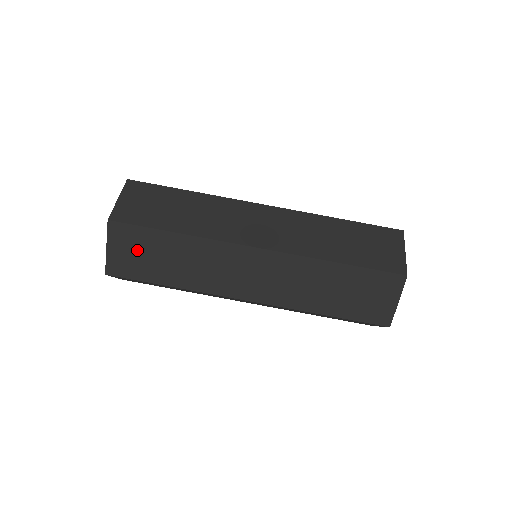
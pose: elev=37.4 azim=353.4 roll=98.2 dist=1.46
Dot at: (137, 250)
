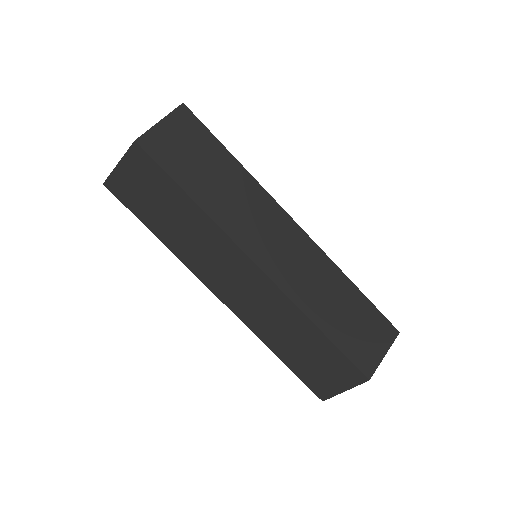
Dot at: (188, 145)
